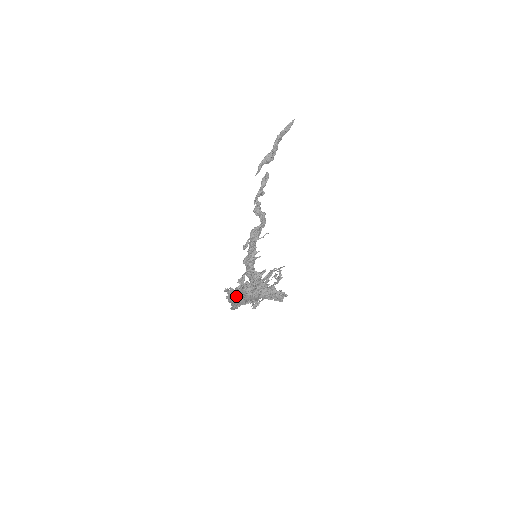
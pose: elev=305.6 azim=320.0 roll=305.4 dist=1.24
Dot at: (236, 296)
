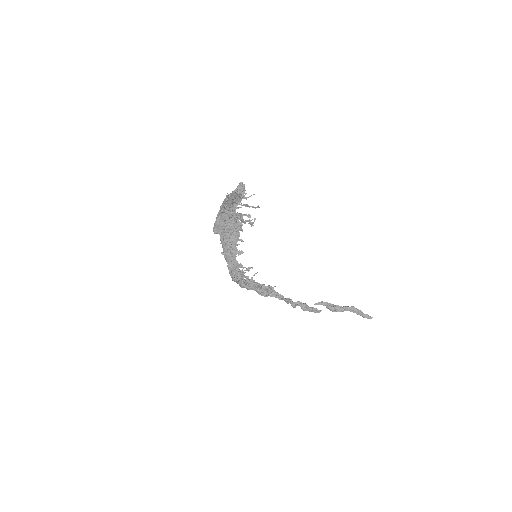
Dot at: (227, 197)
